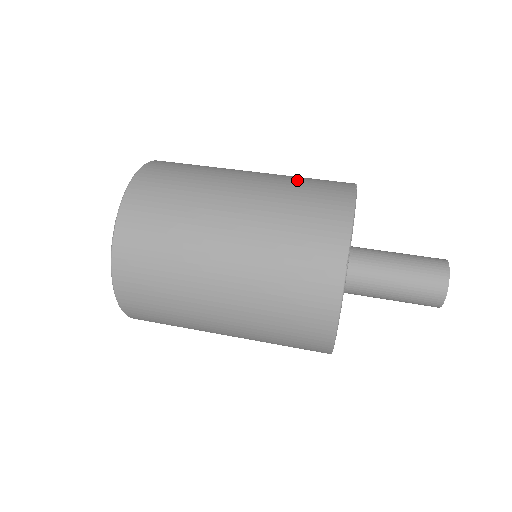
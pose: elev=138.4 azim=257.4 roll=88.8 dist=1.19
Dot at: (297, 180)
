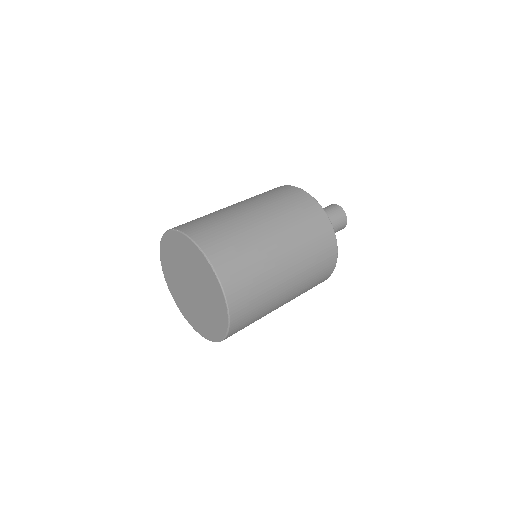
Dot at: (263, 196)
